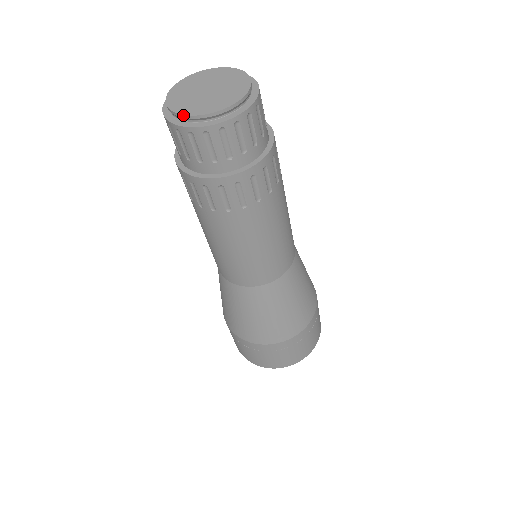
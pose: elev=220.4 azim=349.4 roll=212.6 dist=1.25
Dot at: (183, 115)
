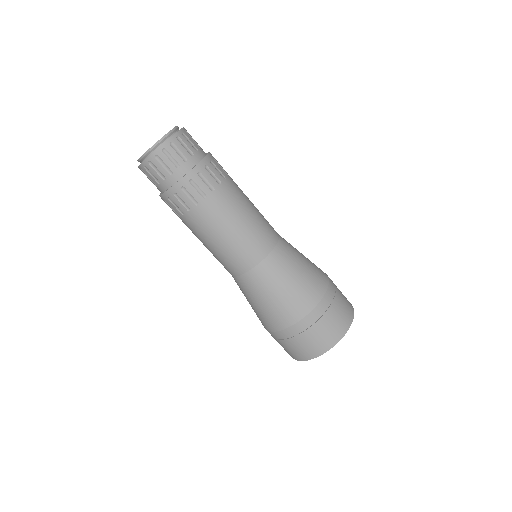
Dot at: (160, 139)
